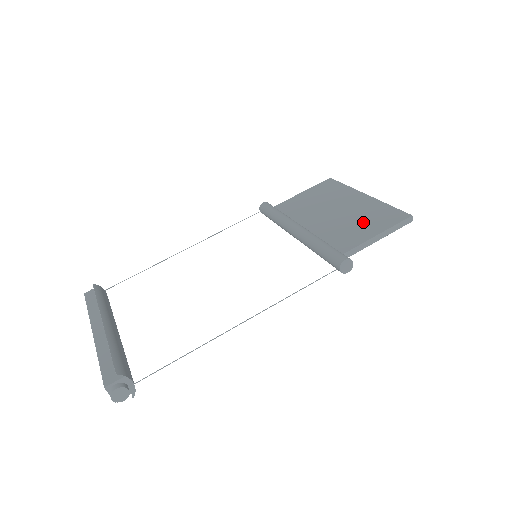
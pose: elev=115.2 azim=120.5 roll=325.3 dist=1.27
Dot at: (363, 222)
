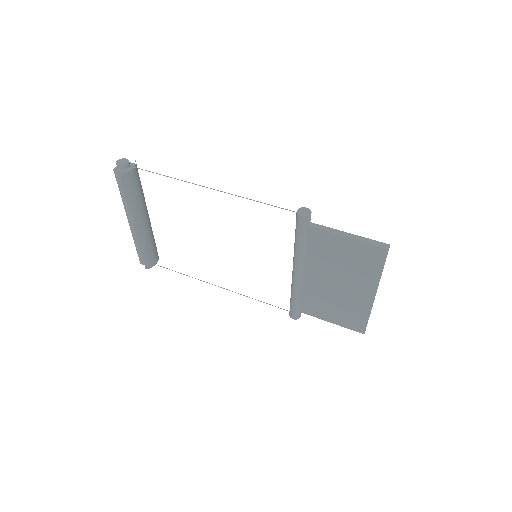
Dot at: occluded
